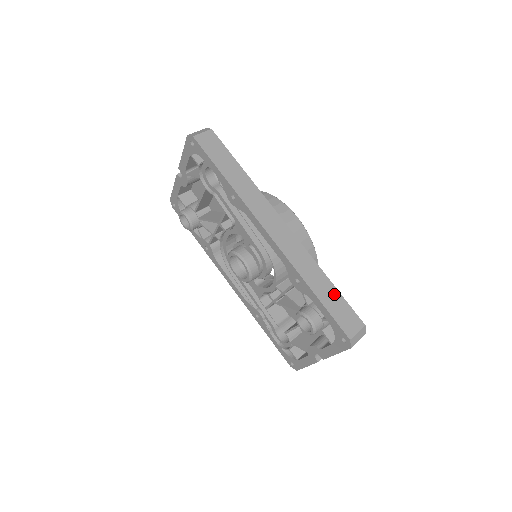
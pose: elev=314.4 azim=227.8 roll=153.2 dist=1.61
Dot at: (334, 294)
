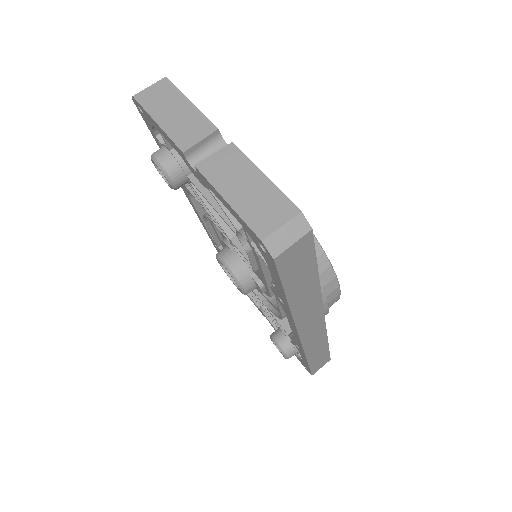
Dot at: (324, 353)
